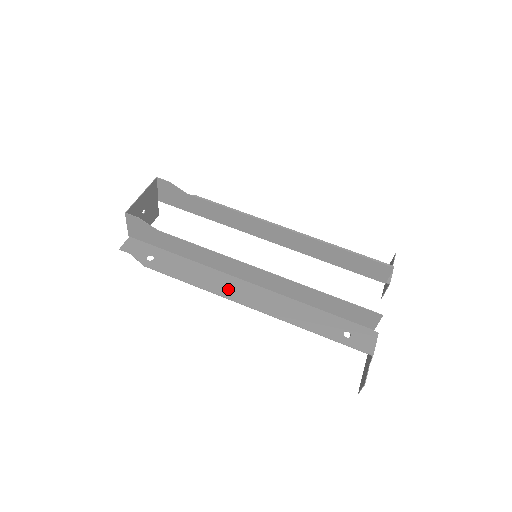
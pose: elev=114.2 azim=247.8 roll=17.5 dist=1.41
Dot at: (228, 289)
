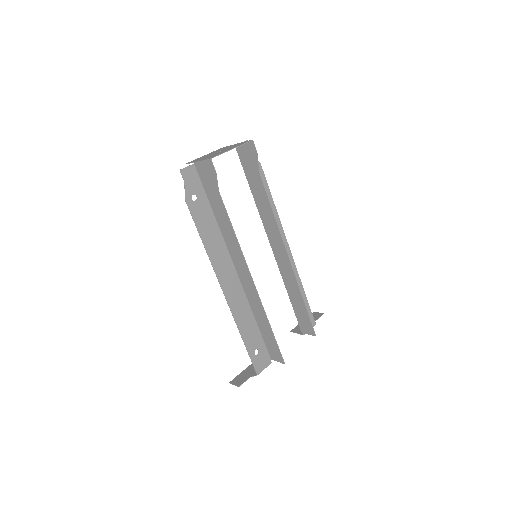
Dot at: (222, 267)
